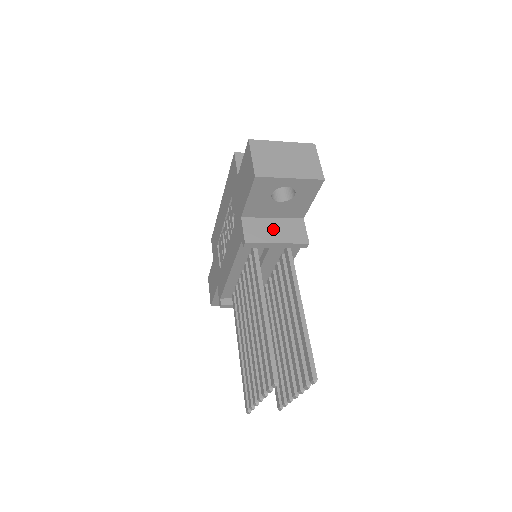
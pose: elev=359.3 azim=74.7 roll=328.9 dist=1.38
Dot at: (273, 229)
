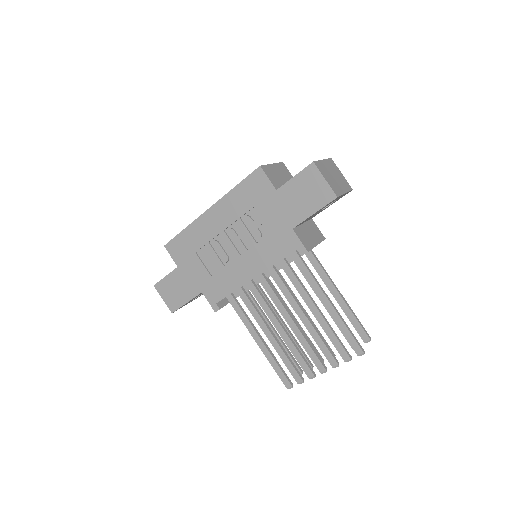
Dot at: (309, 233)
